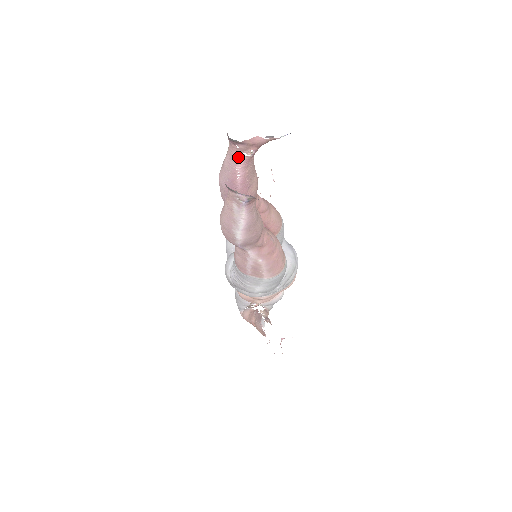
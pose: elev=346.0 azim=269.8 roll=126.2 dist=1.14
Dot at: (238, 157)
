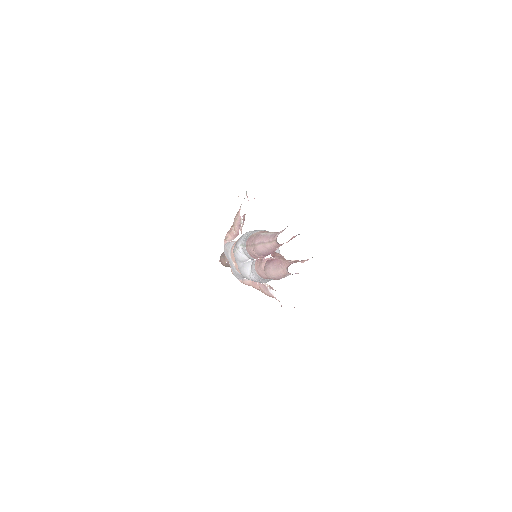
Dot at: occluded
